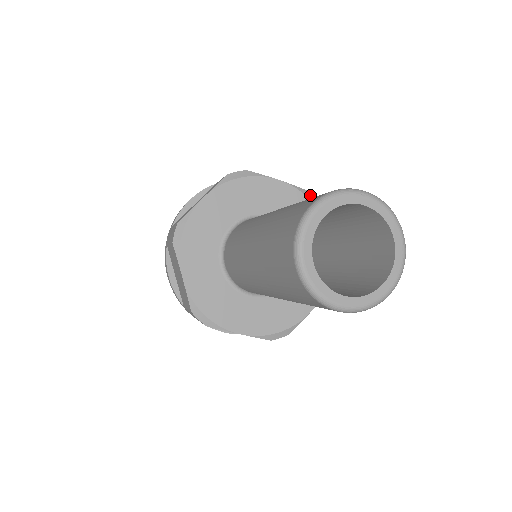
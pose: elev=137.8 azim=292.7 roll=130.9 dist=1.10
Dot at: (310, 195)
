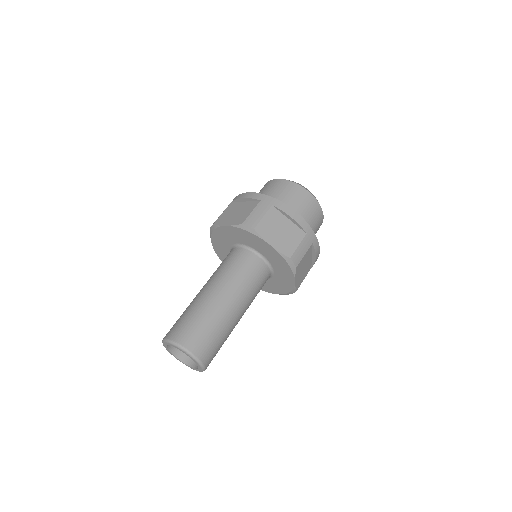
Dot at: (290, 261)
